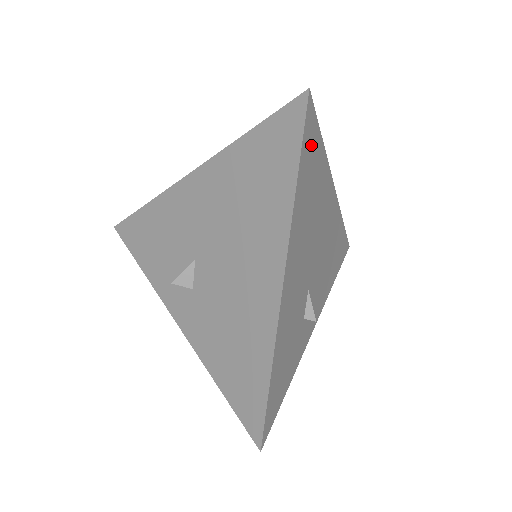
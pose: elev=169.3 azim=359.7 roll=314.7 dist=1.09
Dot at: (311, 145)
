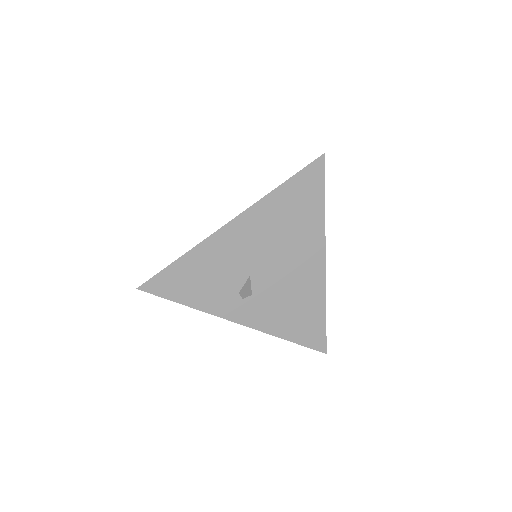
Dot at: occluded
